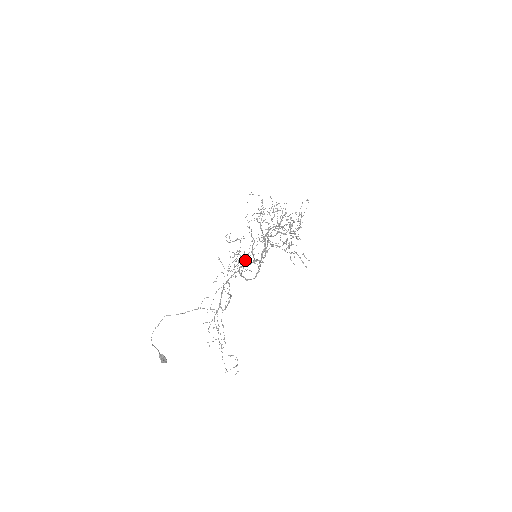
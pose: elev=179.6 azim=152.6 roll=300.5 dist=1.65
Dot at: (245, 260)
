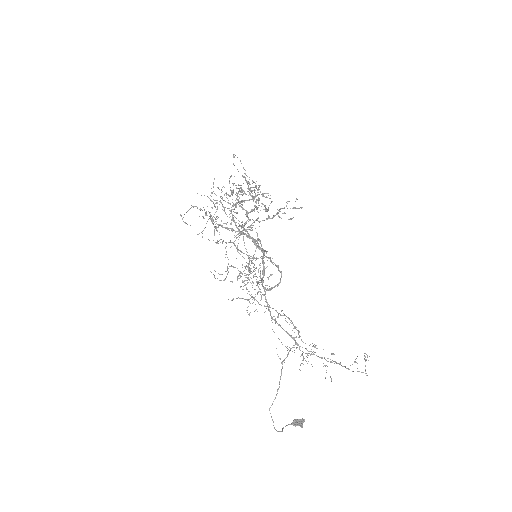
Dot at: occluded
